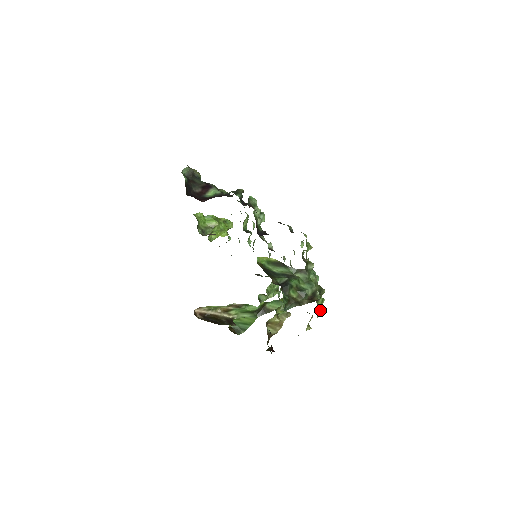
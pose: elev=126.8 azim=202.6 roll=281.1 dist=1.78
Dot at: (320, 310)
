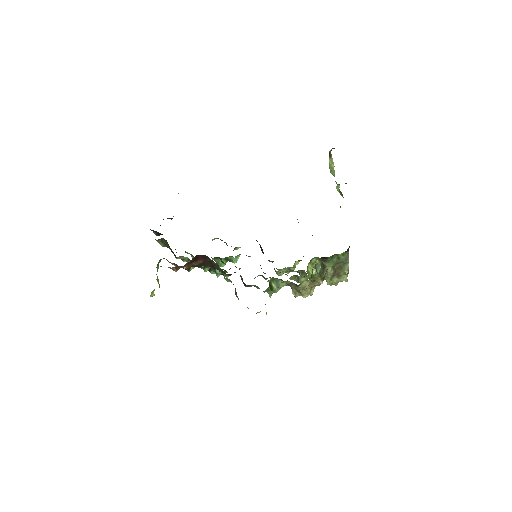
Dot at: occluded
